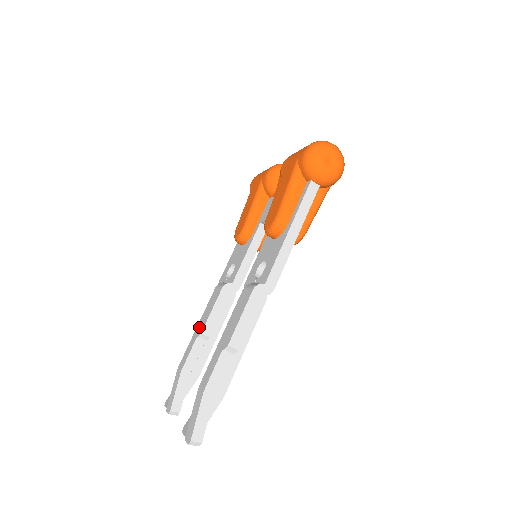
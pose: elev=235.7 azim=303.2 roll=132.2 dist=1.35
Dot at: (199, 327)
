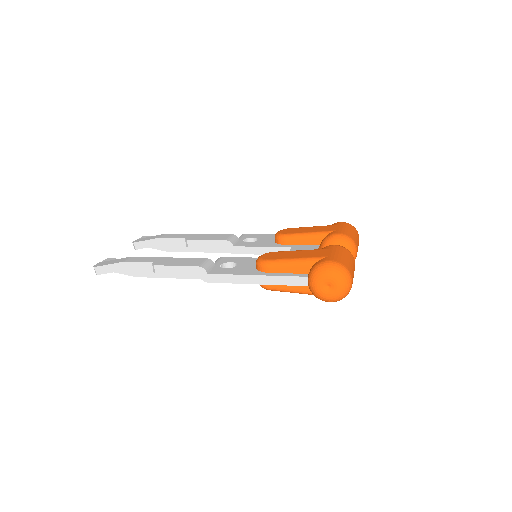
Dot at: (195, 236)
